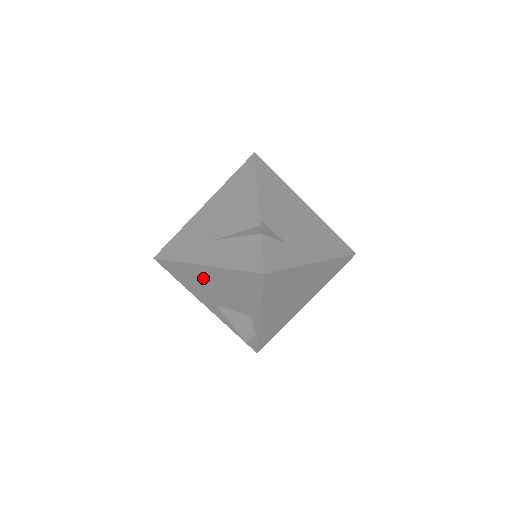
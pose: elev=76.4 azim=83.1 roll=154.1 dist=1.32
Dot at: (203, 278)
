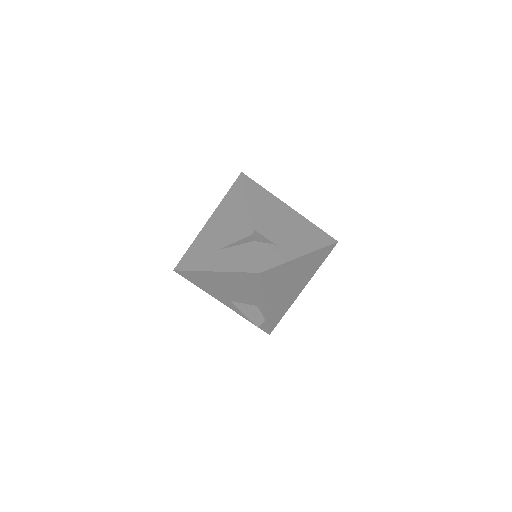
Dot at: (215, 281)
